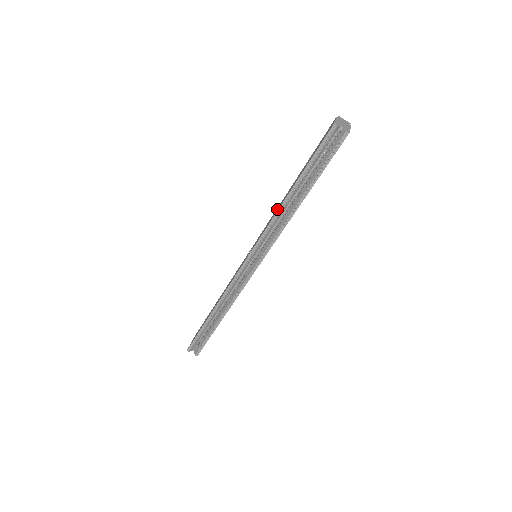
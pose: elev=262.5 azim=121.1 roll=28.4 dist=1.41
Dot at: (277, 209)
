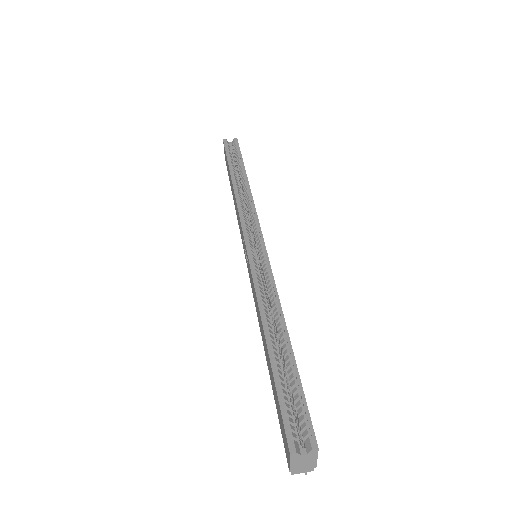
Dot at: (235, 204)
